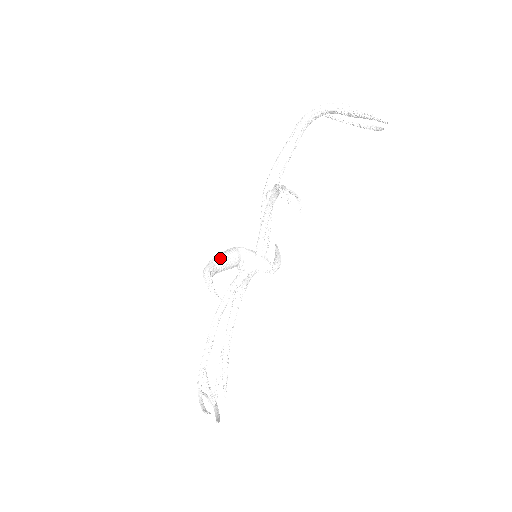
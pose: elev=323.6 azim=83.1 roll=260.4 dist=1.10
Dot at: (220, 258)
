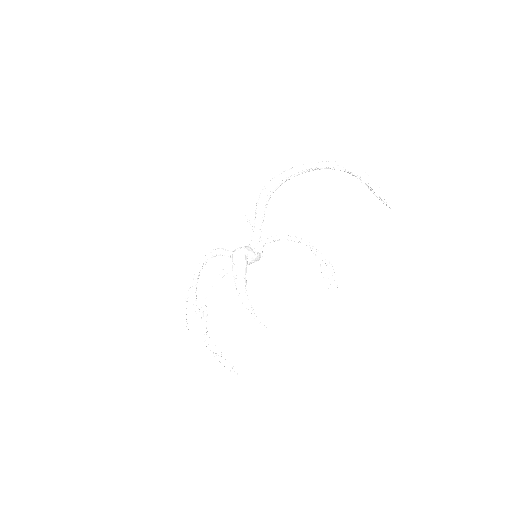
Dot at: (245, 277)
